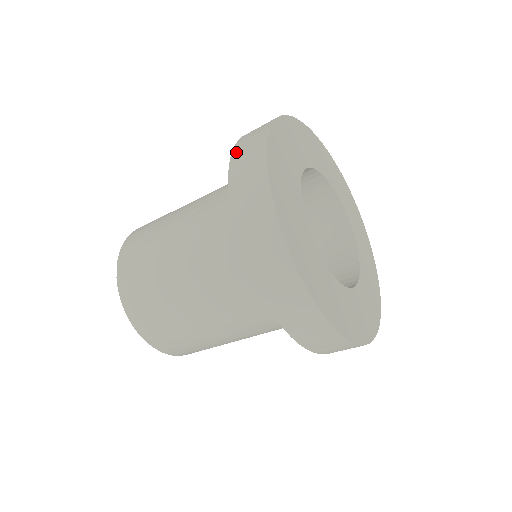
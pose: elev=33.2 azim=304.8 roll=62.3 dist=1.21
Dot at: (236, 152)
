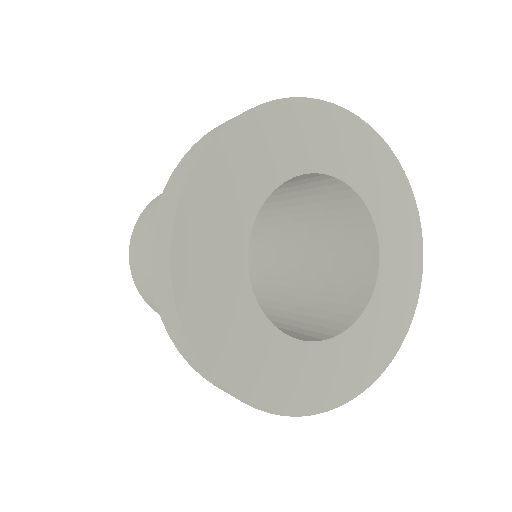
Dot at: (155, 288)
